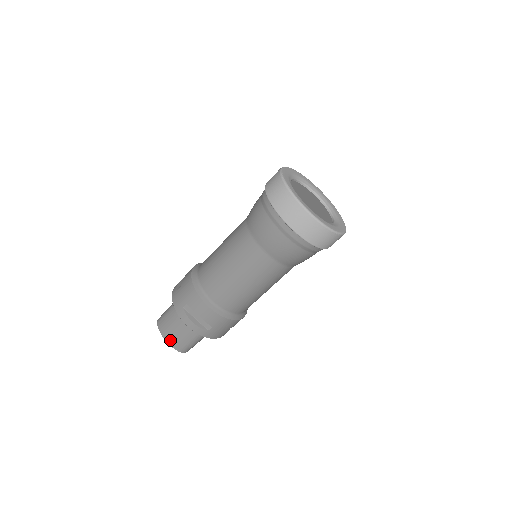
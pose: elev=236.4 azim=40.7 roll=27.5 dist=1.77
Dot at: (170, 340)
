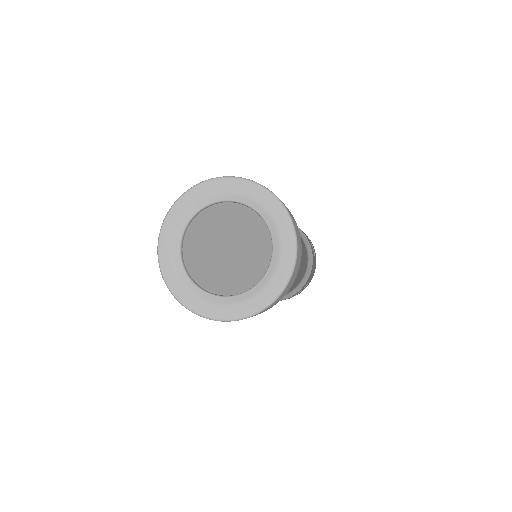
Dot at: occluded
